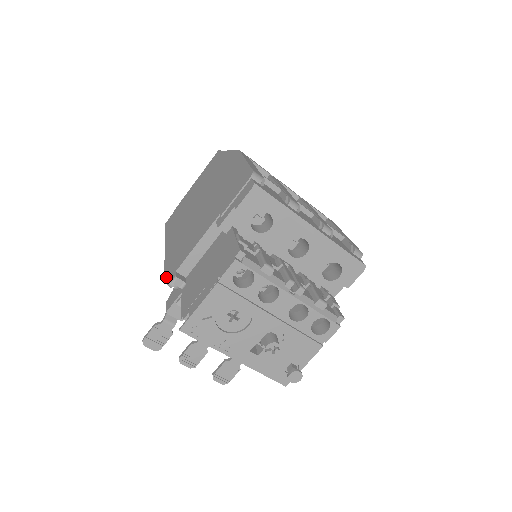
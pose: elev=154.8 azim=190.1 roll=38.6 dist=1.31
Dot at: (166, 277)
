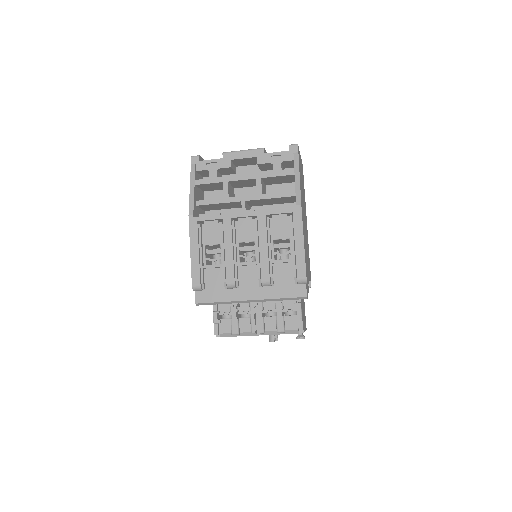
Dot at: occluded
